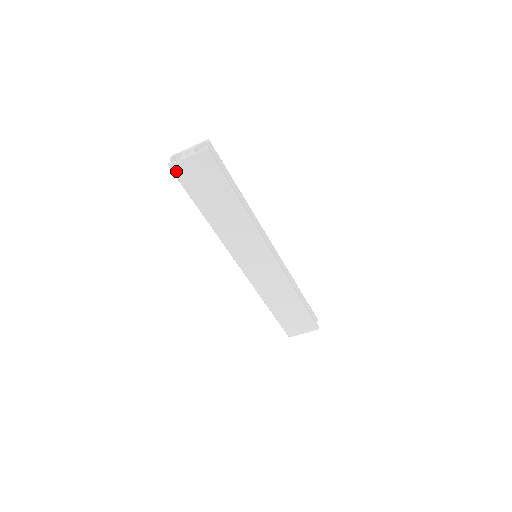
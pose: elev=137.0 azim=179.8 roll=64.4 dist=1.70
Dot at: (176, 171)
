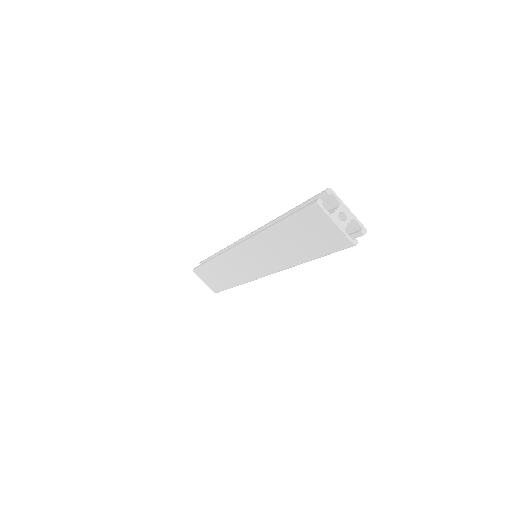
Dot at: (314, 209)
